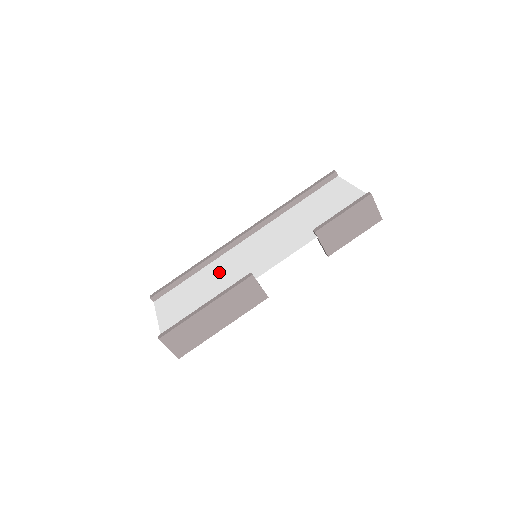
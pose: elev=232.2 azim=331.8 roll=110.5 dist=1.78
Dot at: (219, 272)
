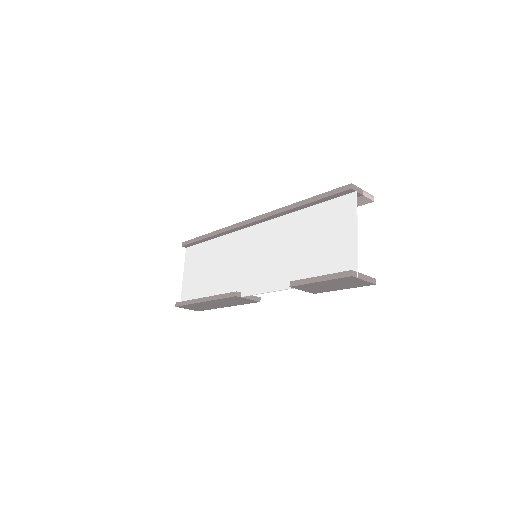
Dot at: (226, 257)
